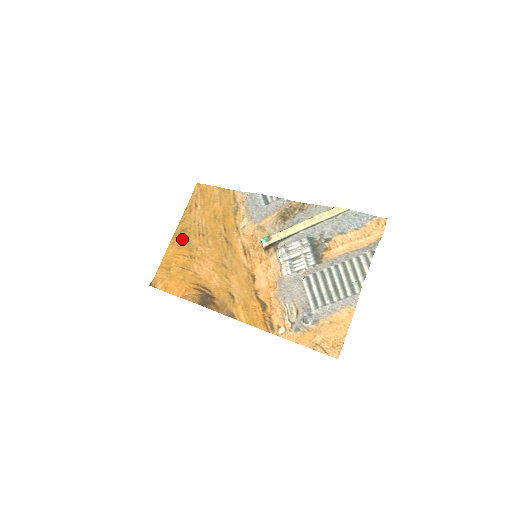
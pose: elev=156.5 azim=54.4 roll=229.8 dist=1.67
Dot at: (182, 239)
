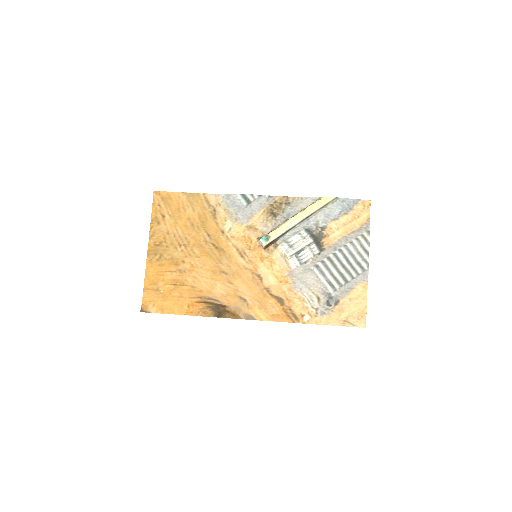
Dot at: (161, 255)
